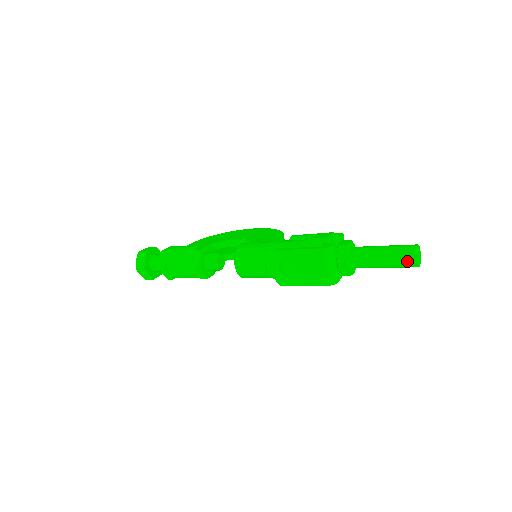
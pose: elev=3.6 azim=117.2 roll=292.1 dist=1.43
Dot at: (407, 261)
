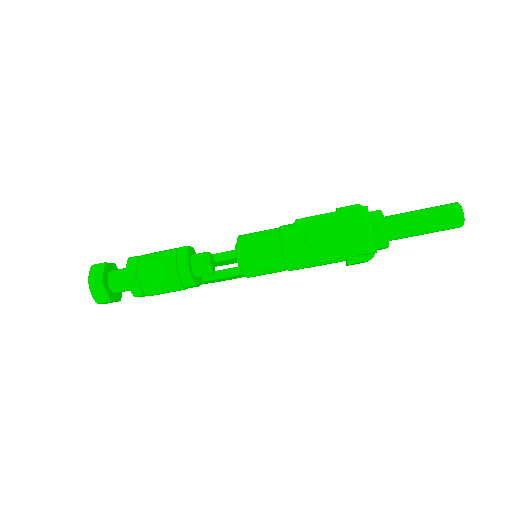
Dot at: (452, 216)
